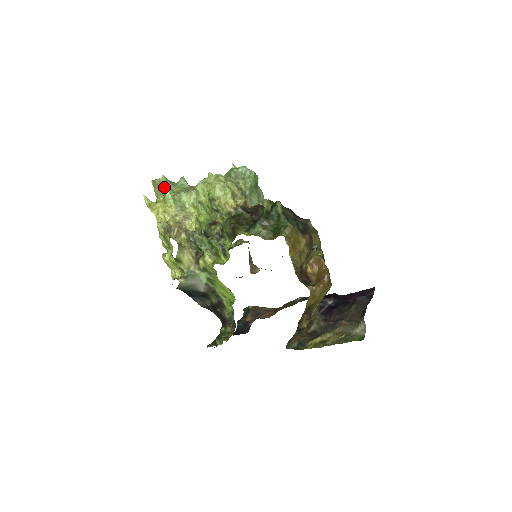
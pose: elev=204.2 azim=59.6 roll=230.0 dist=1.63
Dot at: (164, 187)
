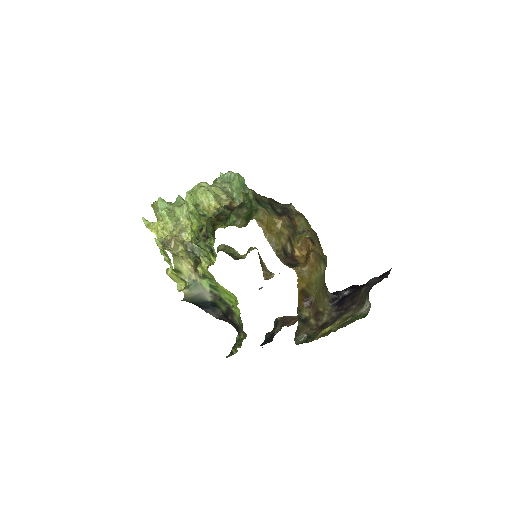
Dot at: (162, 207)
